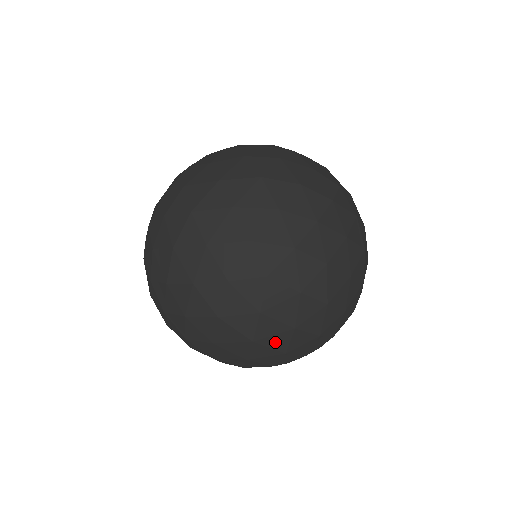
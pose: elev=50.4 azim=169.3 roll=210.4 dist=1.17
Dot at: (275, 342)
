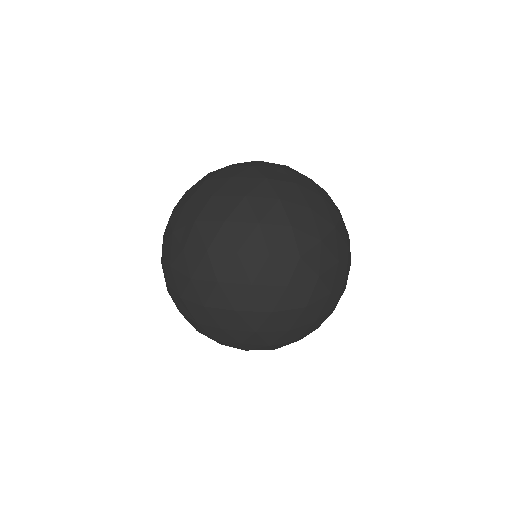
Dot at: (225, 204)
